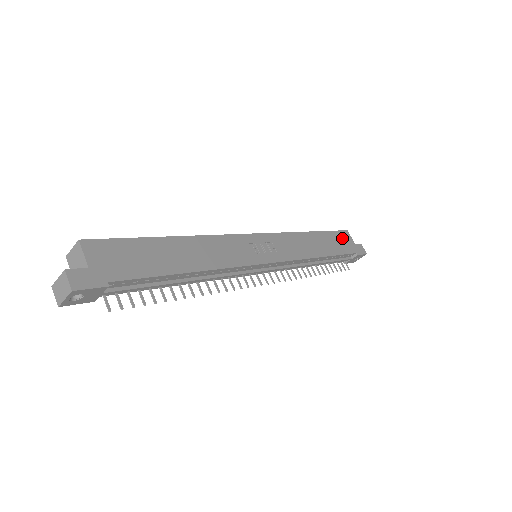
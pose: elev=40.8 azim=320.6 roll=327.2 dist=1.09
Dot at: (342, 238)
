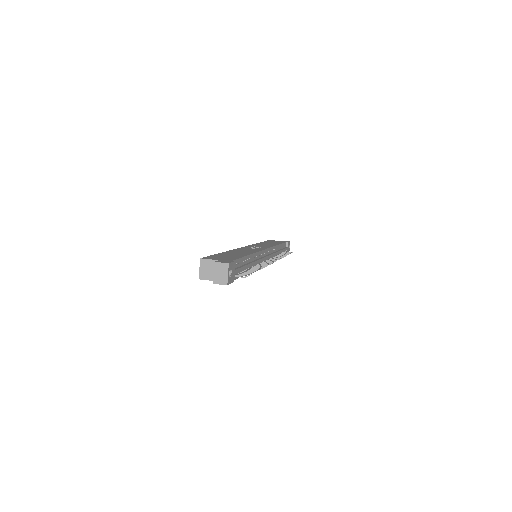
Dot at: (273, 241)
